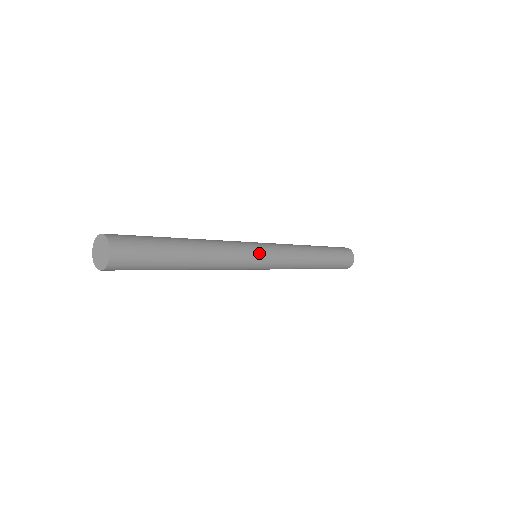
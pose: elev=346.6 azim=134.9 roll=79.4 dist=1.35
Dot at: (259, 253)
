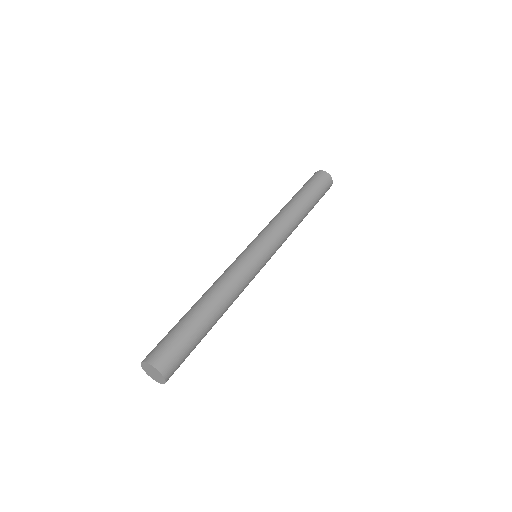
Dot at: (261, 263)
